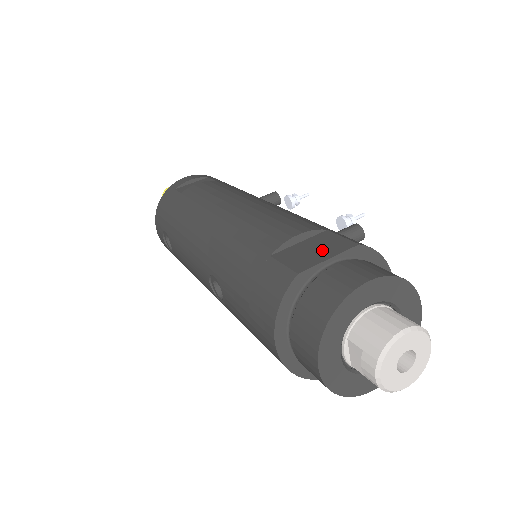
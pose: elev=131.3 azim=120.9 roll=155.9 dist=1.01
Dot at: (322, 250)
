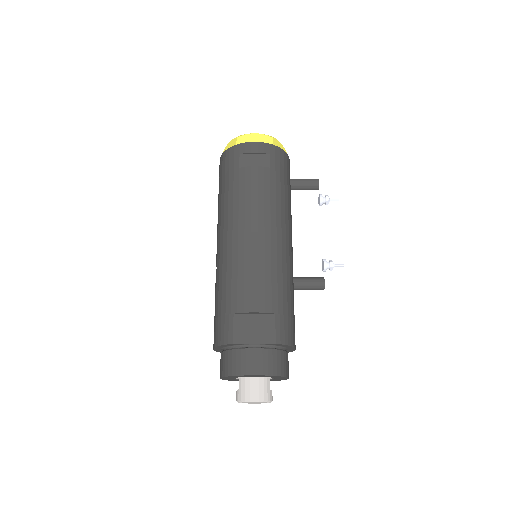
Dot at: (257, 333)
